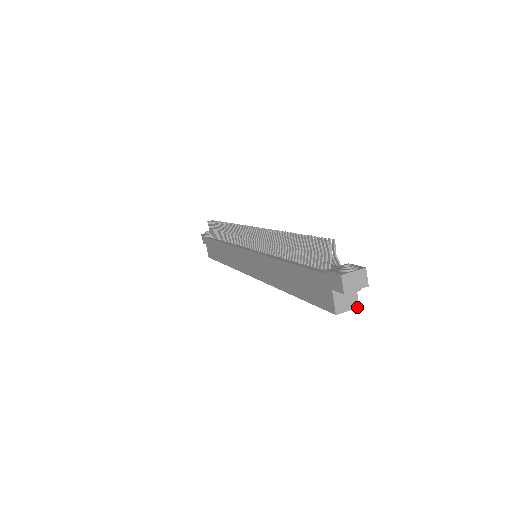
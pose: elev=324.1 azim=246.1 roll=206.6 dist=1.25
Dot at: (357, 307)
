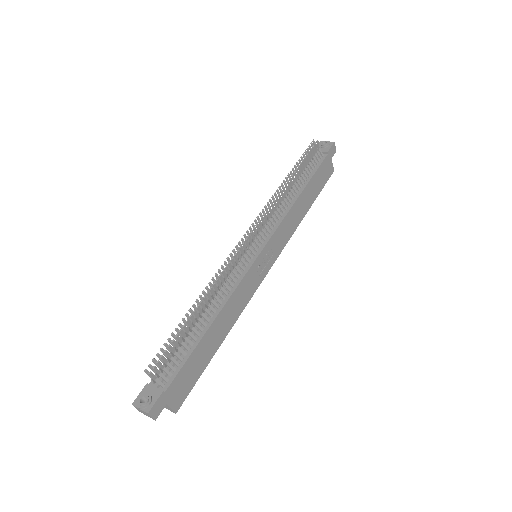
Dot at: occluded
